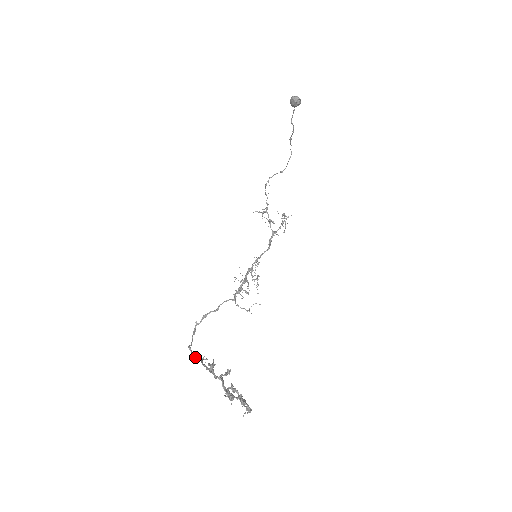
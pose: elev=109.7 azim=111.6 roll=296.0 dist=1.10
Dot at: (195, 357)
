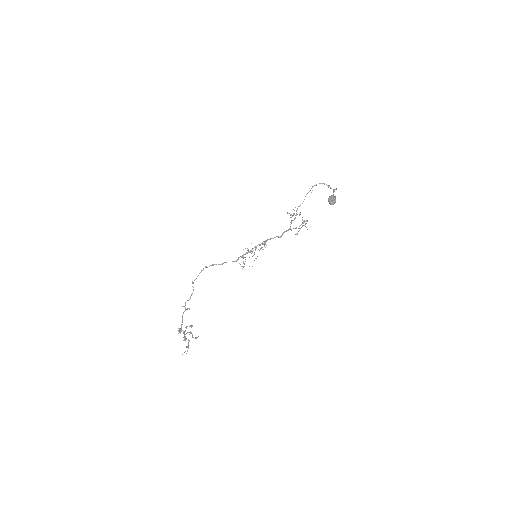
Dot at: (185, 303)
